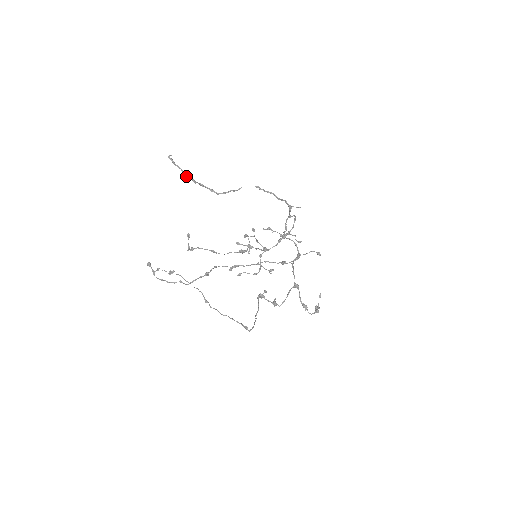
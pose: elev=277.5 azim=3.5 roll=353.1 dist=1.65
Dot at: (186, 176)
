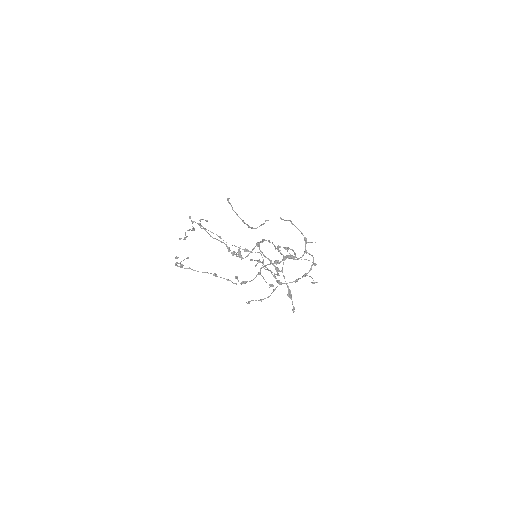
Dot at: (233, 210)
